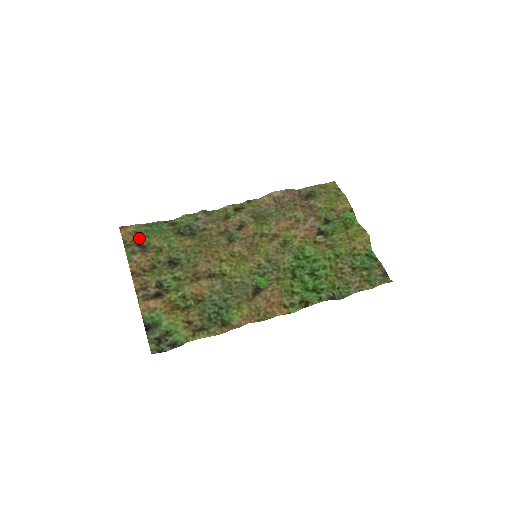
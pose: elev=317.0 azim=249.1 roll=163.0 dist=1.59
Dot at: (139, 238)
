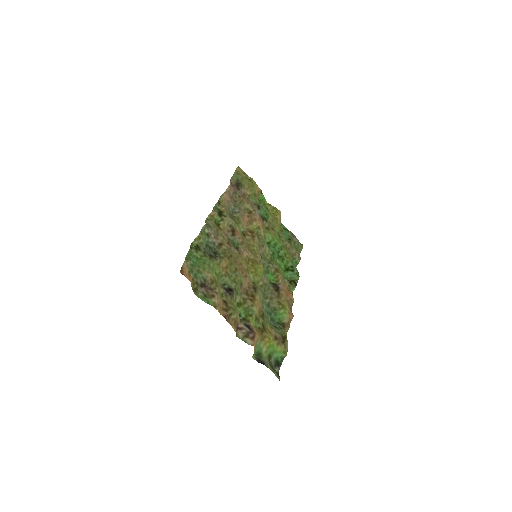
Dot at: (195, 277)
